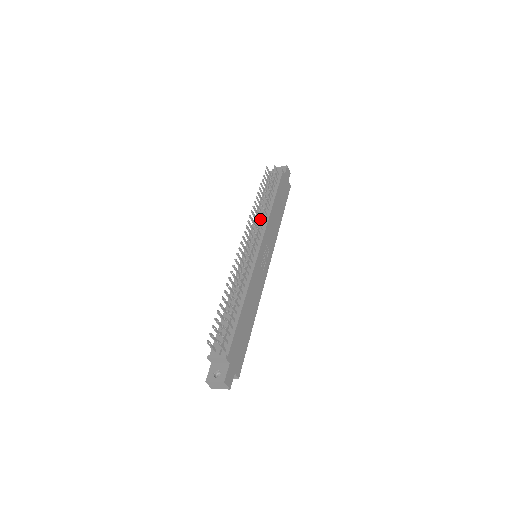
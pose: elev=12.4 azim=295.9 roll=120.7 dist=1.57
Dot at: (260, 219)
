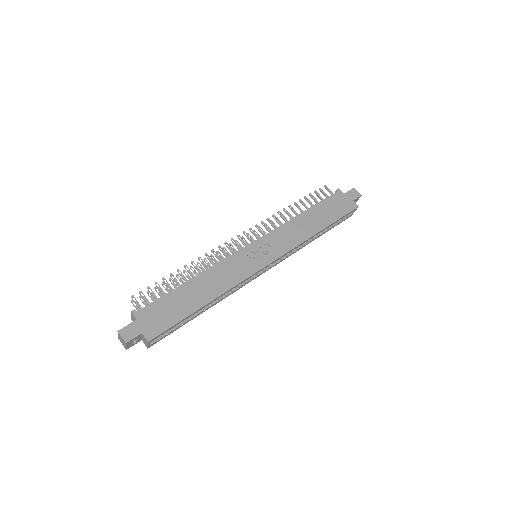
Dot at: (270, 223)
